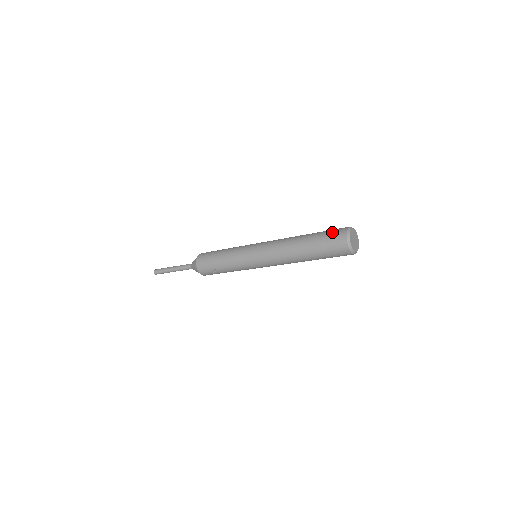
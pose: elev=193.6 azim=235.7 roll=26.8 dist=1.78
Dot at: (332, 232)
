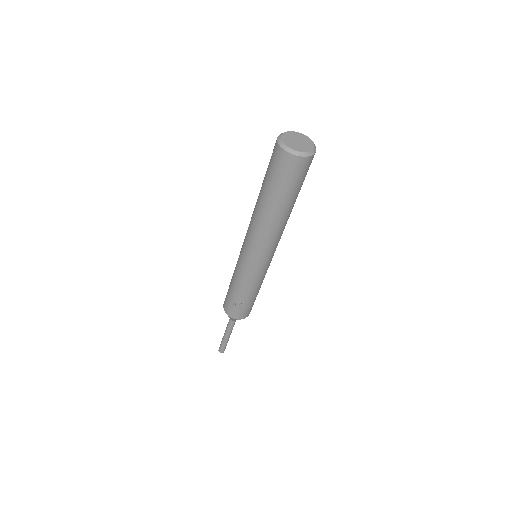
Dot at: occluded
